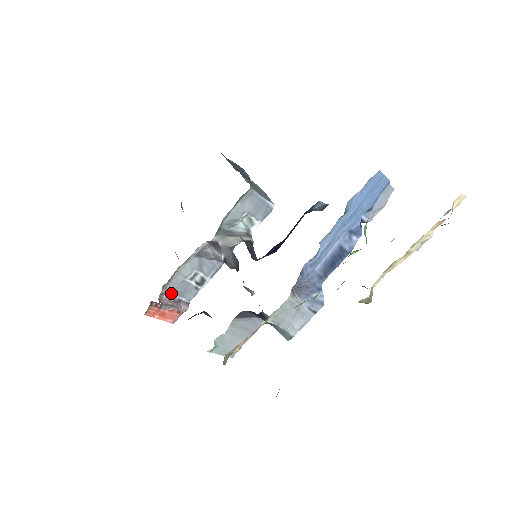
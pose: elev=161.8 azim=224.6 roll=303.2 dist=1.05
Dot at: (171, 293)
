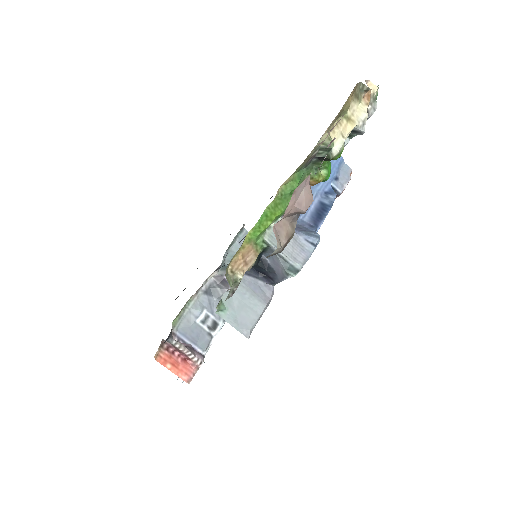
Dot at: (183, 337)
